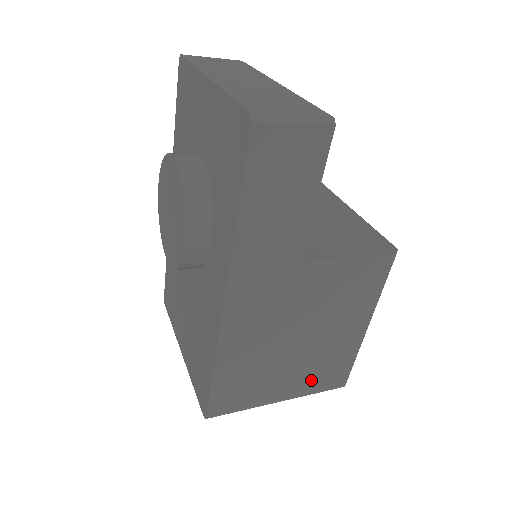
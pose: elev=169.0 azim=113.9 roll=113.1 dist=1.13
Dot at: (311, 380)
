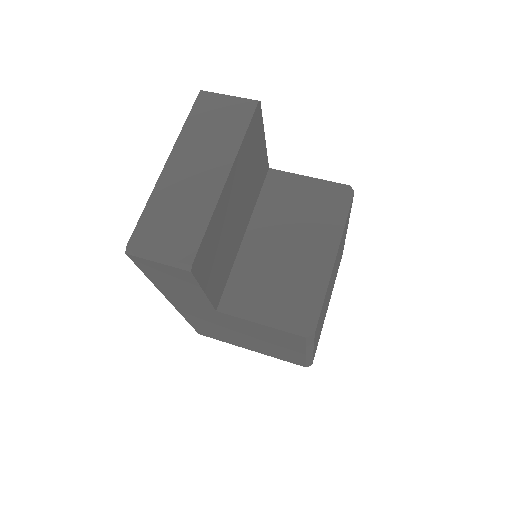
Dot at: (271, 353)
